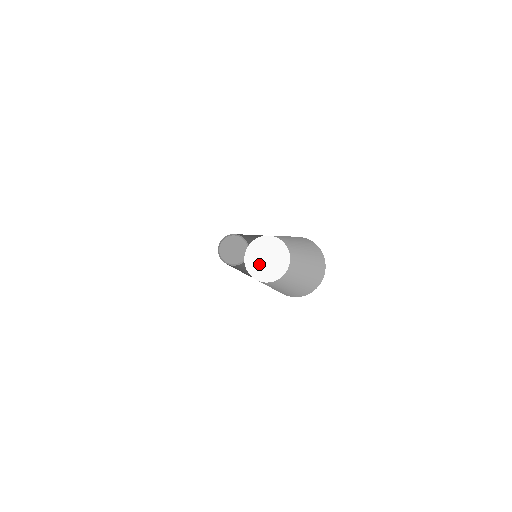
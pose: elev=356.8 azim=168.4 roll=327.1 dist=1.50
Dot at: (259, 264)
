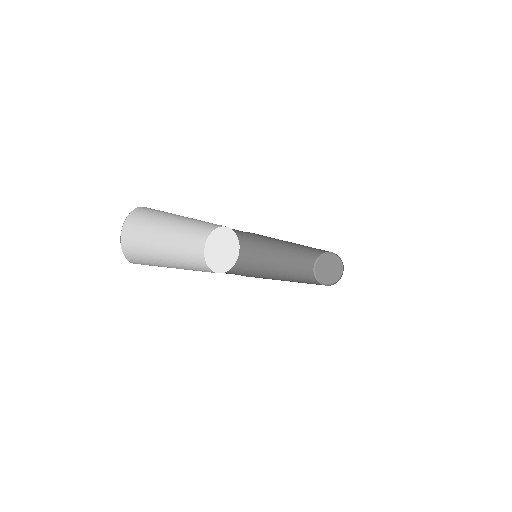
Dot at: (220, 260)
